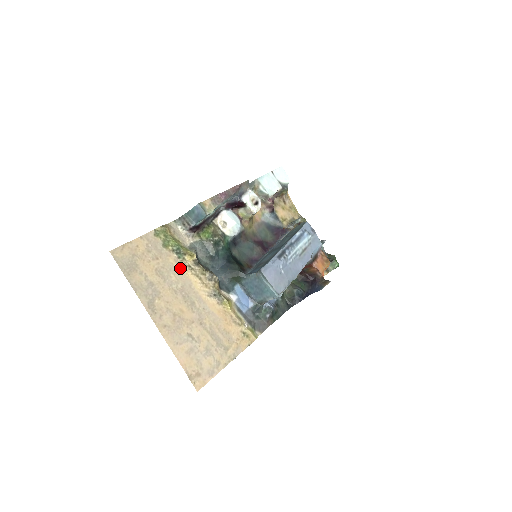
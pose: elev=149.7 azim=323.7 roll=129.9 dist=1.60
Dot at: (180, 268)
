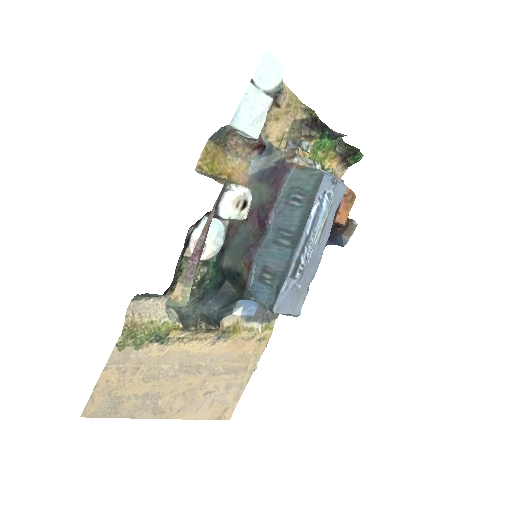
Dot at: (169, 351)
